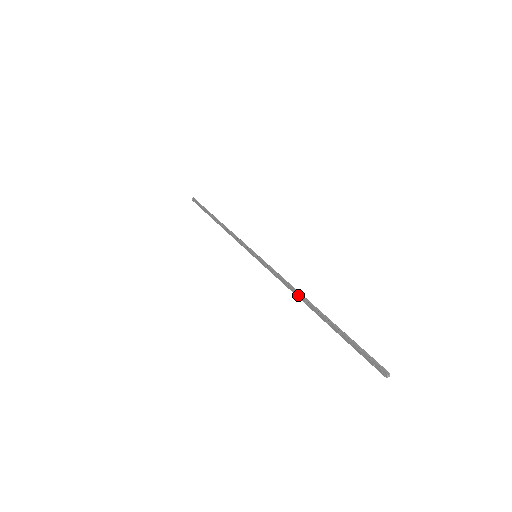
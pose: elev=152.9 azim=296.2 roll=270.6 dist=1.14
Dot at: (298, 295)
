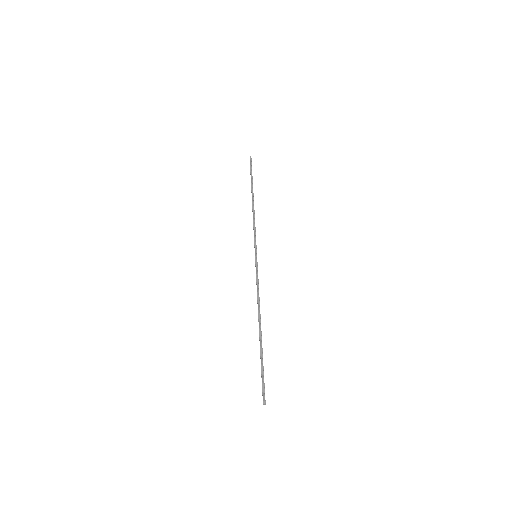
Dot at: (258, 312)
